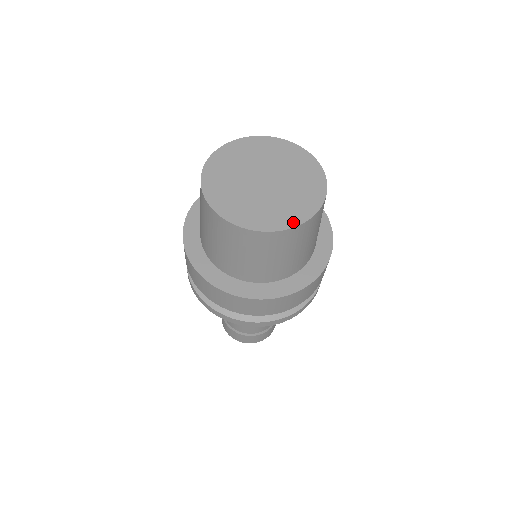
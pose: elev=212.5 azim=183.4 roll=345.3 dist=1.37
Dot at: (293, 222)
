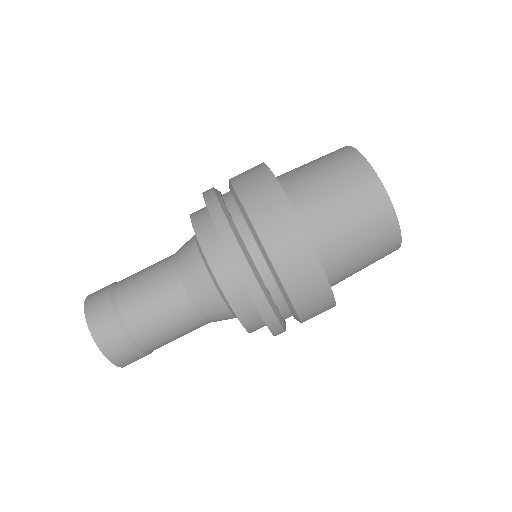
Dot at: occluded
